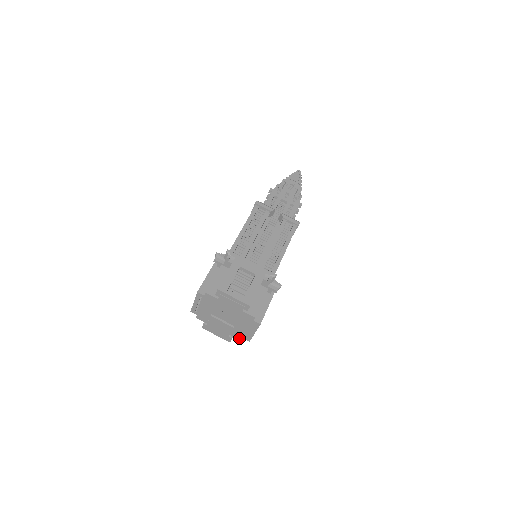
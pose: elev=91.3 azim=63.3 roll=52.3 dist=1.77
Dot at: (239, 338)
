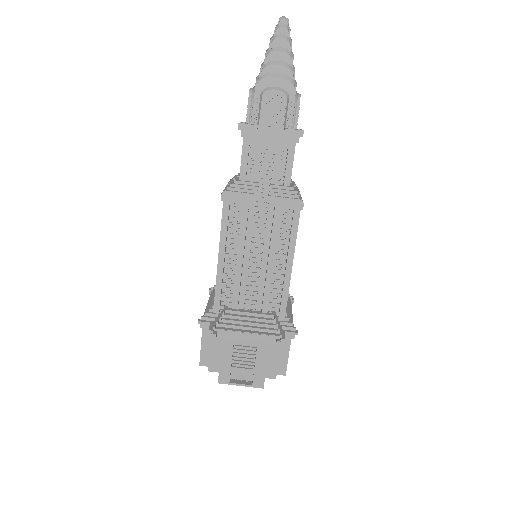
Dot at: occluded
